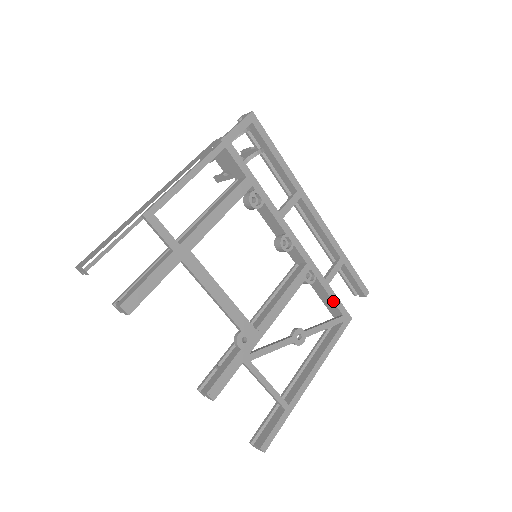
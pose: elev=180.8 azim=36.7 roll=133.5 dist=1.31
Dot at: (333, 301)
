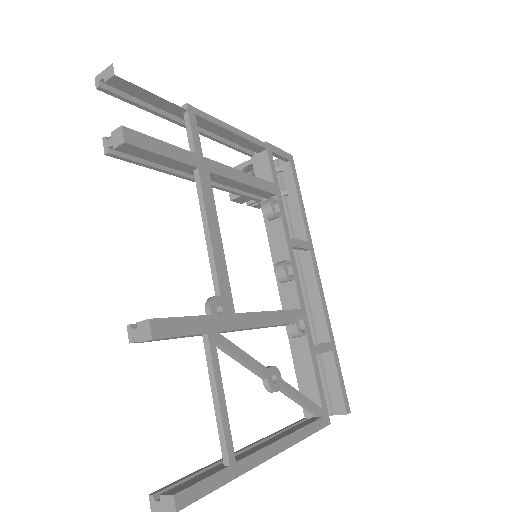
Dot at: (316, 379)
